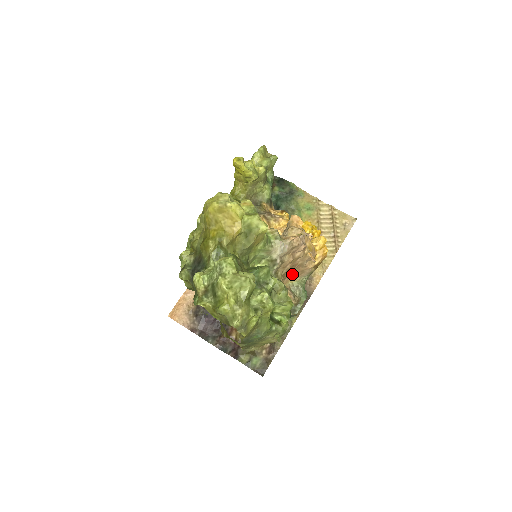
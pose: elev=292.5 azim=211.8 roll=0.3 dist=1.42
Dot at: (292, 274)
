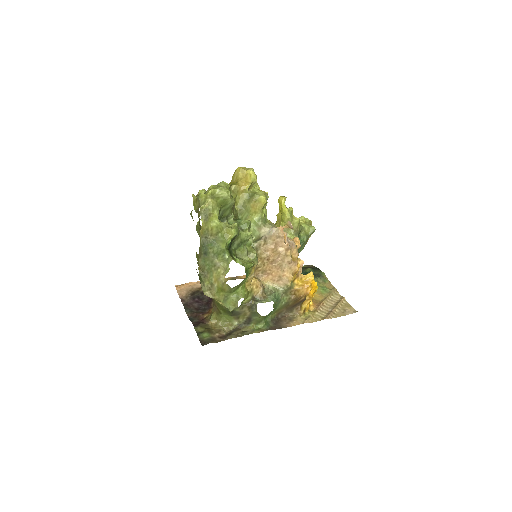
Dot at: (271, 273)
